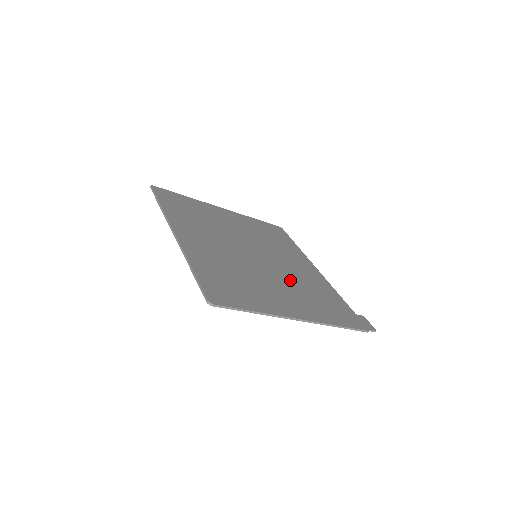
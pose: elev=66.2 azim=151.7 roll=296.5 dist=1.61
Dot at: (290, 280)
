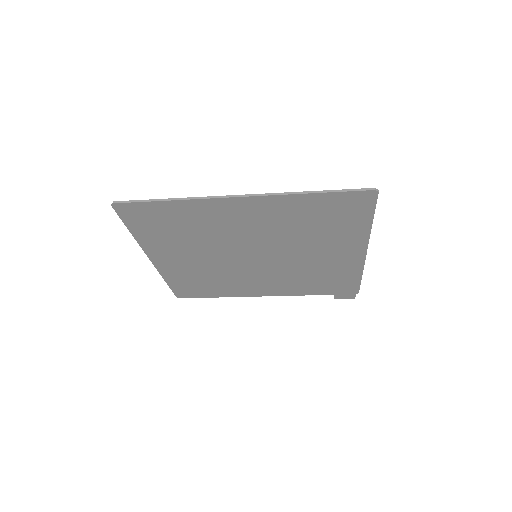
Dot at: (296, 266)
